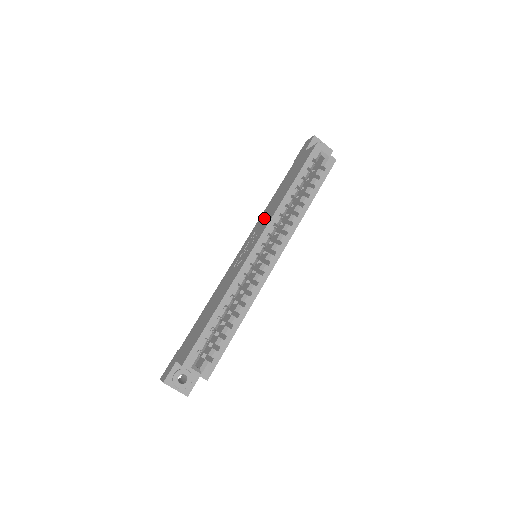
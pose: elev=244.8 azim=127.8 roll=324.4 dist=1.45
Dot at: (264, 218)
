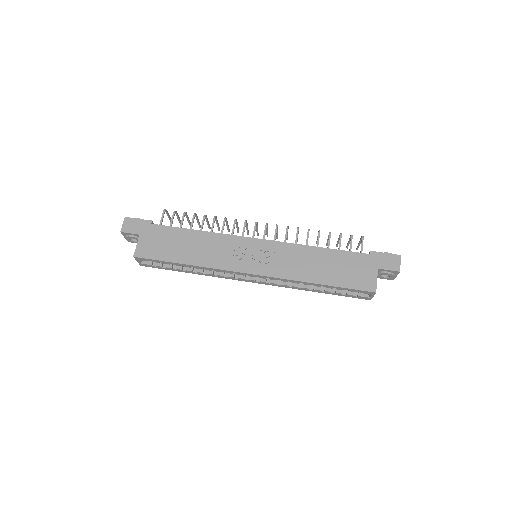
Dot at: (290, 259)
